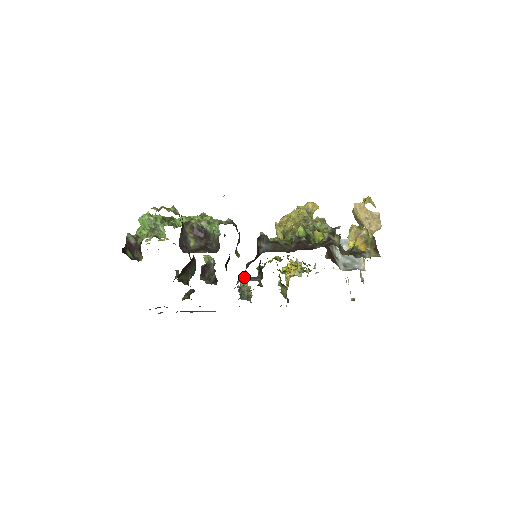
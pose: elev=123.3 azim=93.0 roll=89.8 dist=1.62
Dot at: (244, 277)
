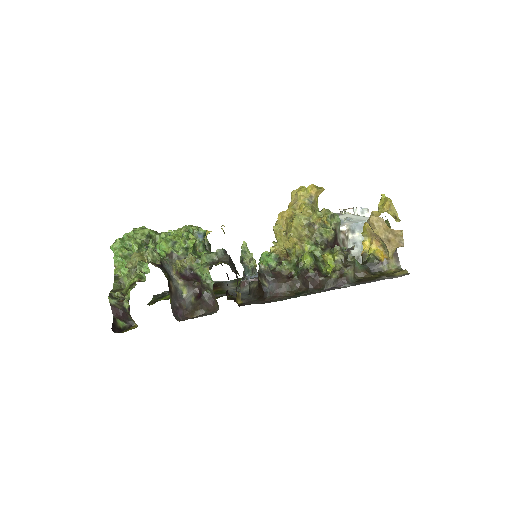
Dot at: (247, 281)
